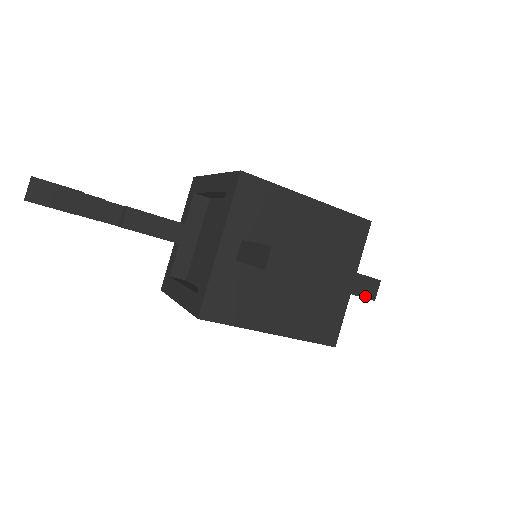
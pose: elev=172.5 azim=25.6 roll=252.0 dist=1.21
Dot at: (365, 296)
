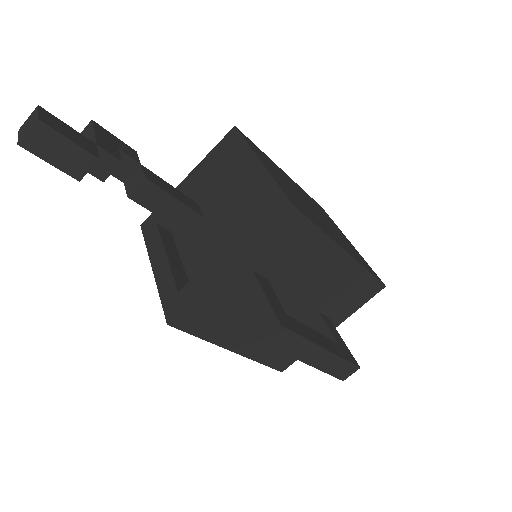
Dot at: (338, 376)
